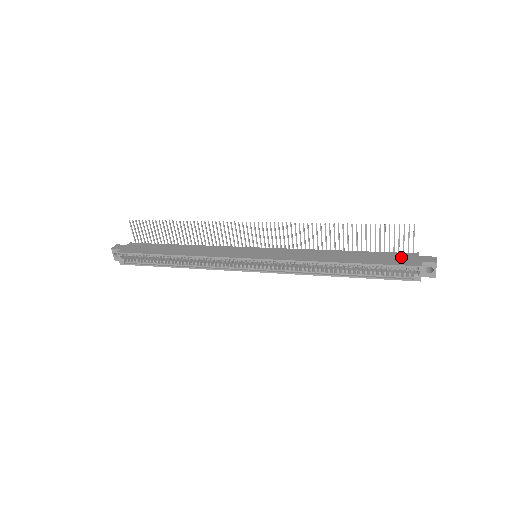
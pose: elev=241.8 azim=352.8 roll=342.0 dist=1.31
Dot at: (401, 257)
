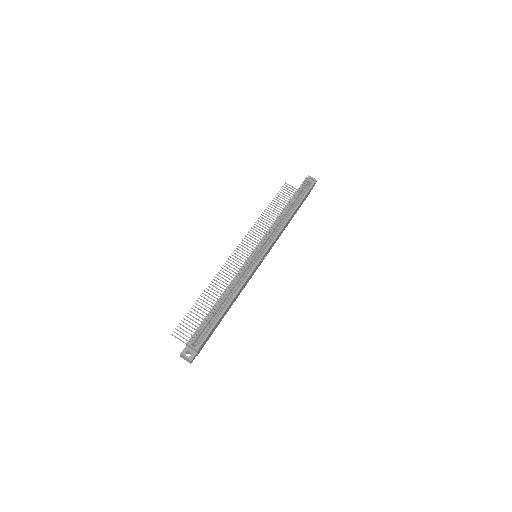
Dot at: occluded
